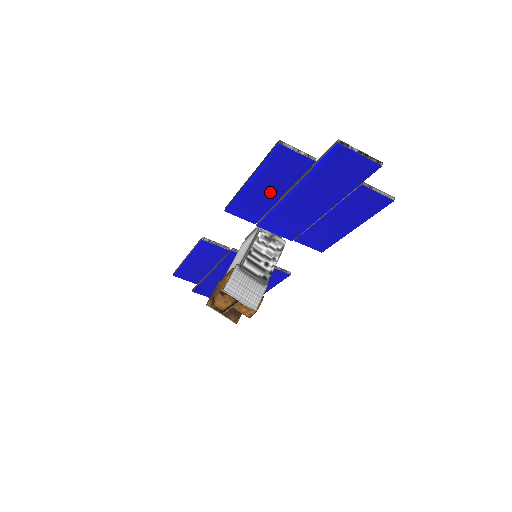
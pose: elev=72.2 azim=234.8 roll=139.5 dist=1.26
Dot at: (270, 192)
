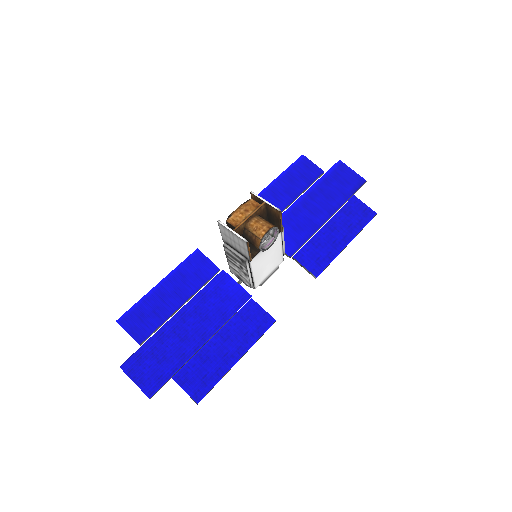
Dot at: (286, 194)
